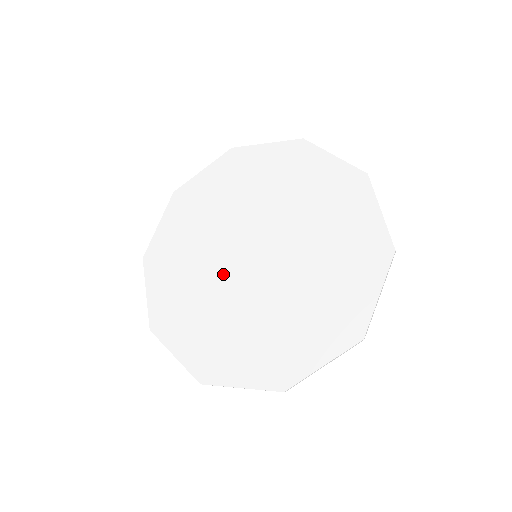
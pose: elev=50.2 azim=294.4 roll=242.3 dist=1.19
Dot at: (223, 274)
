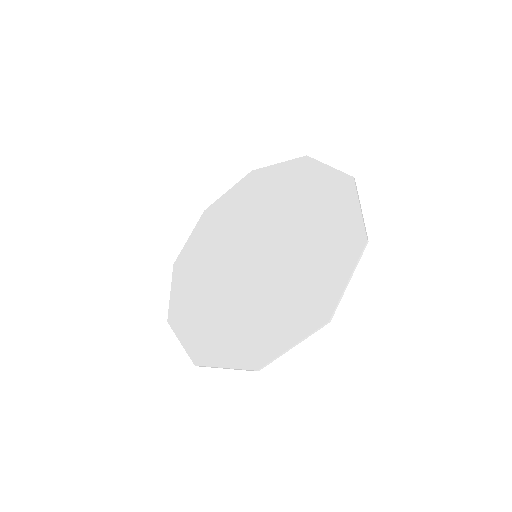
Dot at: (228, 272)
